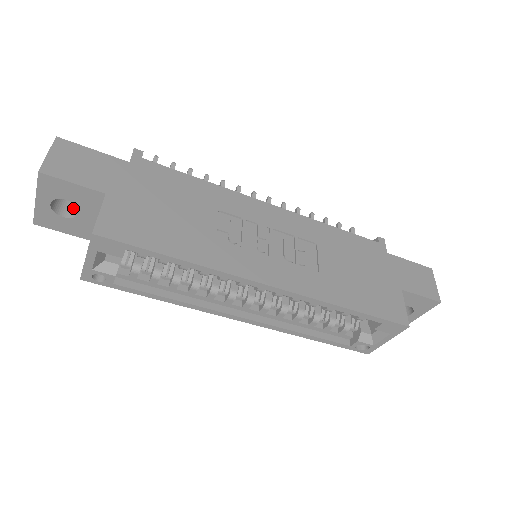
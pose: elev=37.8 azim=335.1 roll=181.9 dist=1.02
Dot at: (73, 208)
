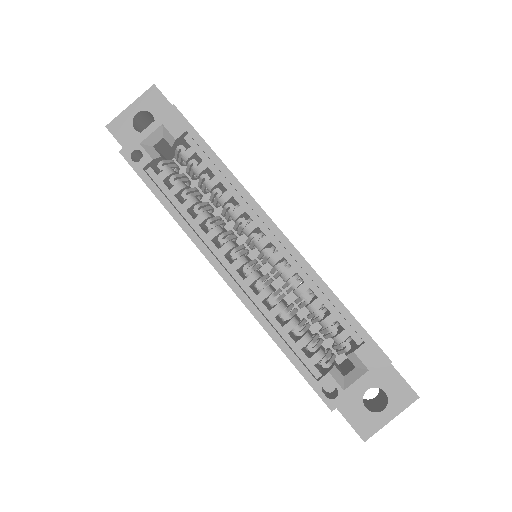
Dot at: occluded
